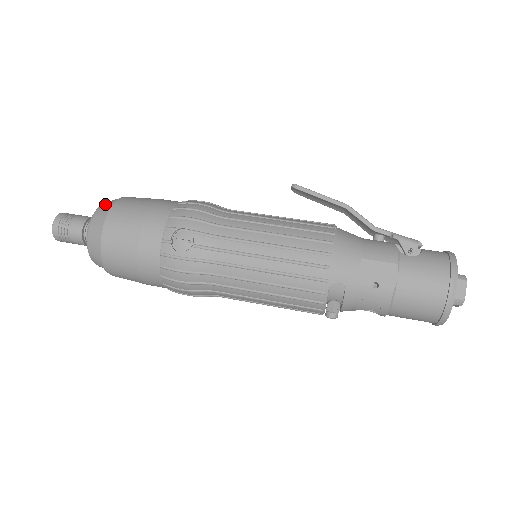
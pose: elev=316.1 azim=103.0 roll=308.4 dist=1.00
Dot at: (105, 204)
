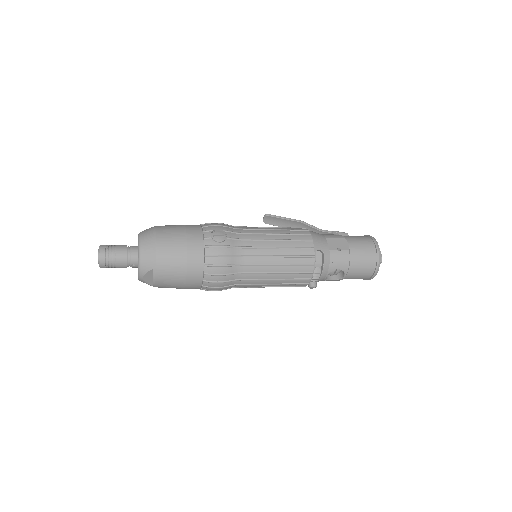
Dot at: occluded
